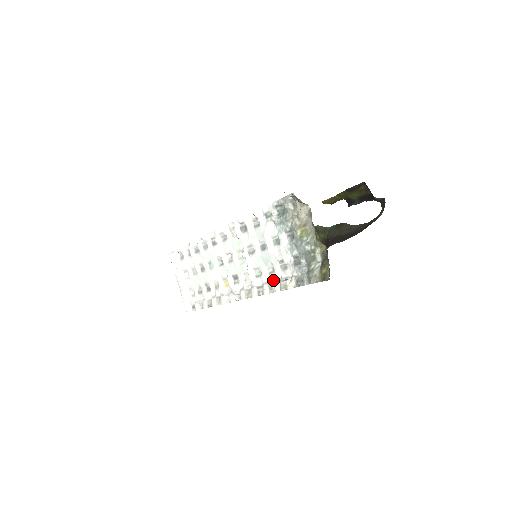
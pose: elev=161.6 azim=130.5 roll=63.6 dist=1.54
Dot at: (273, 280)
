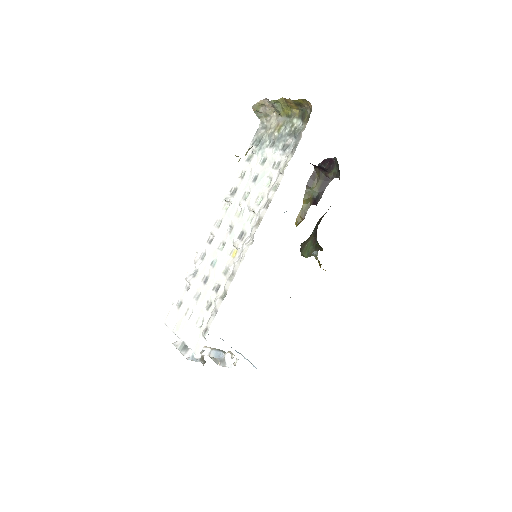
Dot at: (274, 182)
